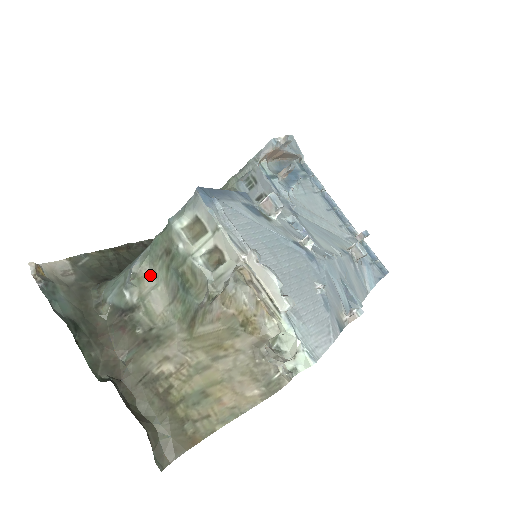
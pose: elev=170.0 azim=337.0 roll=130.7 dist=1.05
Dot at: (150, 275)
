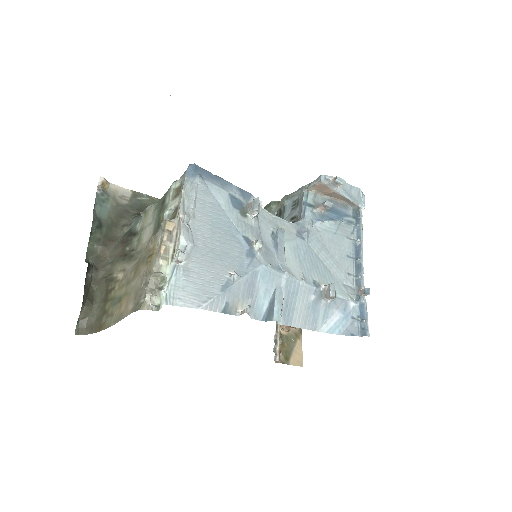
Dot at: (151, 215)
